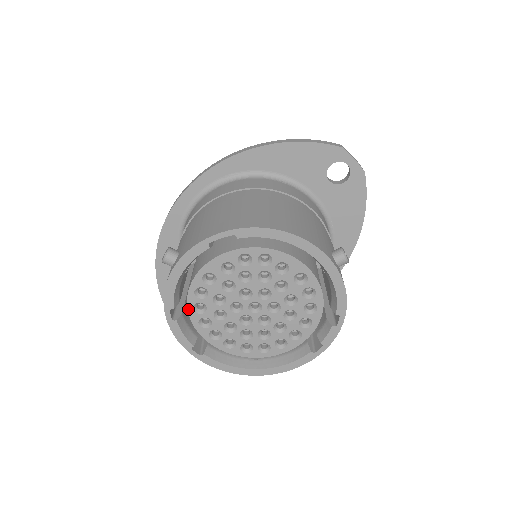
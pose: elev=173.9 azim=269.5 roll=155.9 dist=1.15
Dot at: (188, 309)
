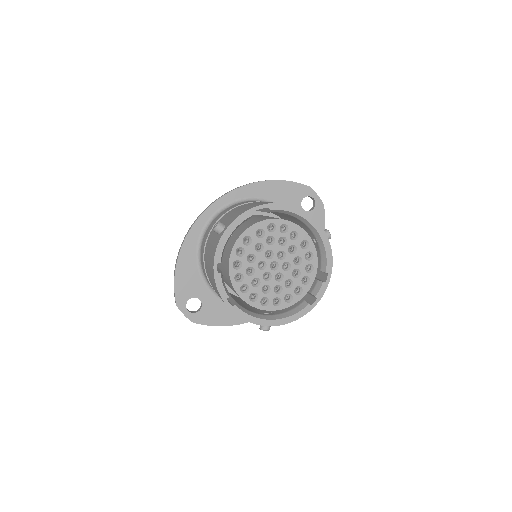
Dot at: (229, 265)
